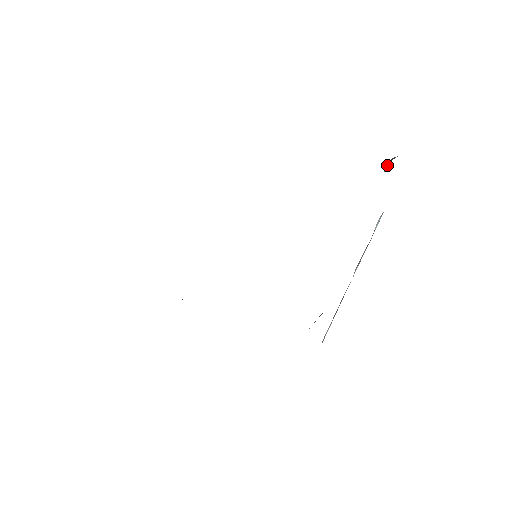
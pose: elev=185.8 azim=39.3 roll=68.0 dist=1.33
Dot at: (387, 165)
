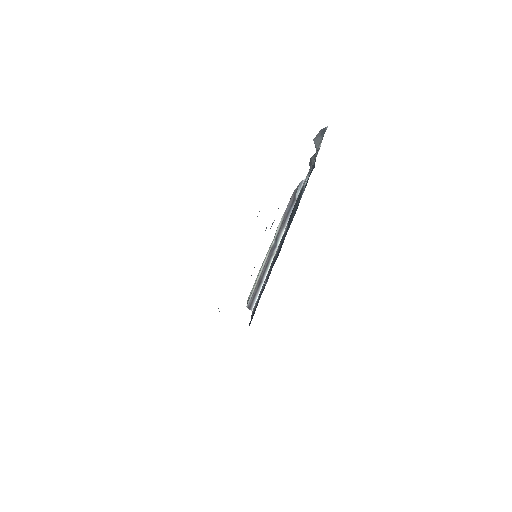
Dot at: (318, 138)
